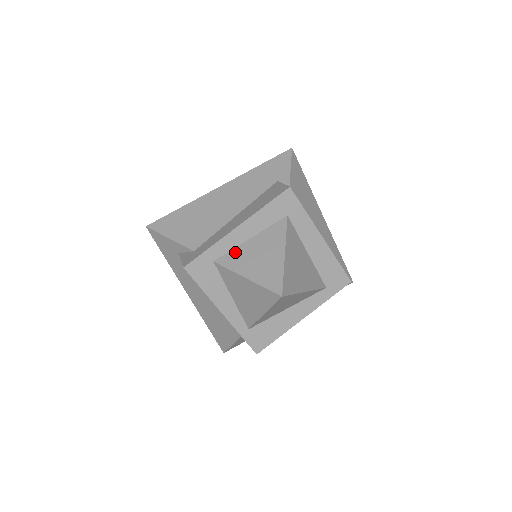
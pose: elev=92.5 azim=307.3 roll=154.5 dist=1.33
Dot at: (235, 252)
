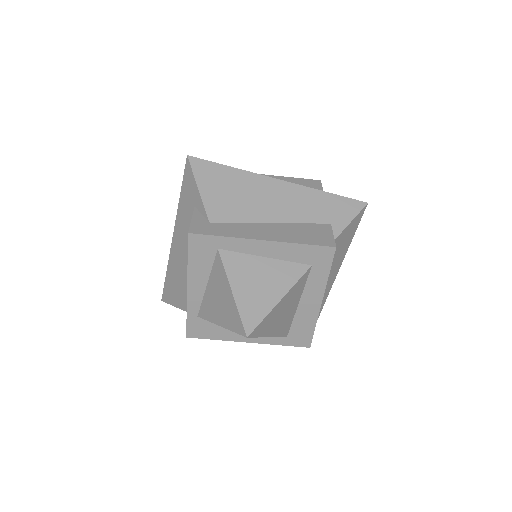
Dot at: (242, 258)
